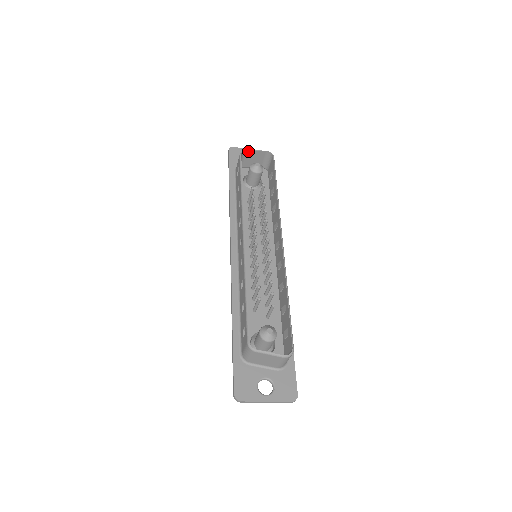
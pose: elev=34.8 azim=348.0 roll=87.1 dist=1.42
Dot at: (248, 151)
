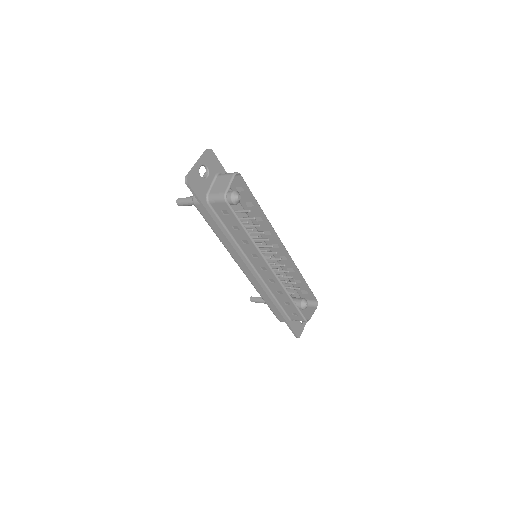
Dot at: (227, 191)
